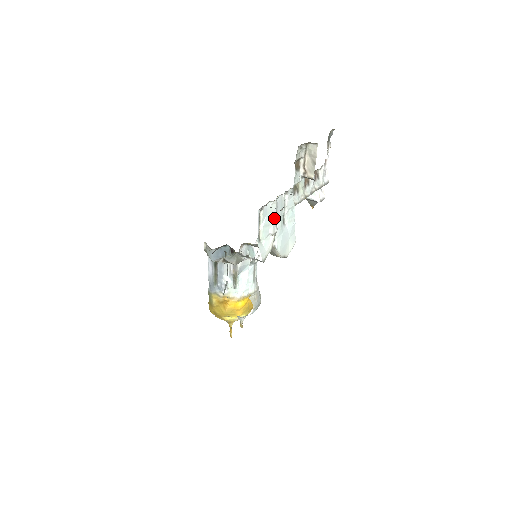
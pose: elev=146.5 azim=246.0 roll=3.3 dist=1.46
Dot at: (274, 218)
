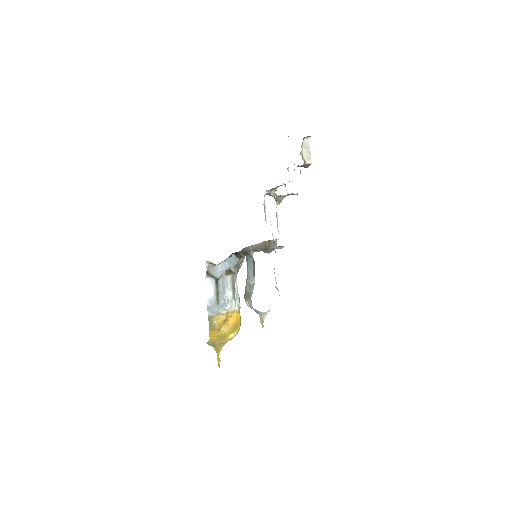
Dot at: occluded
